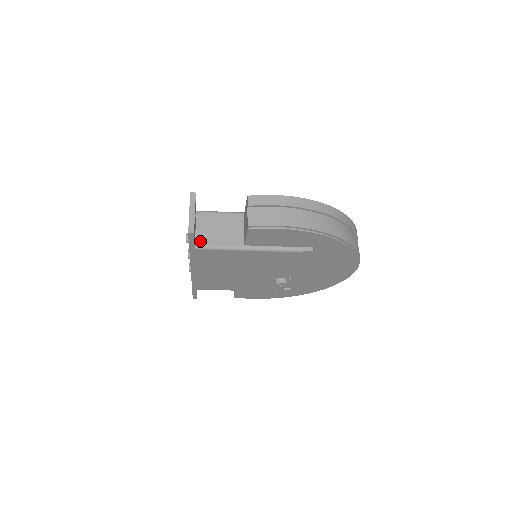
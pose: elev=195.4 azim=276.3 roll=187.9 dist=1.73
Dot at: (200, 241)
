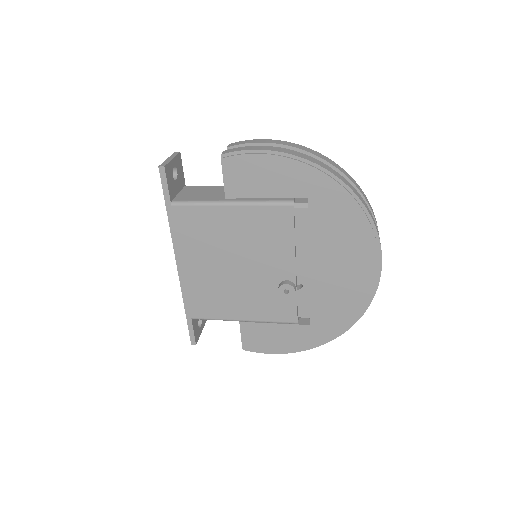
Dot at: (179, 199)
